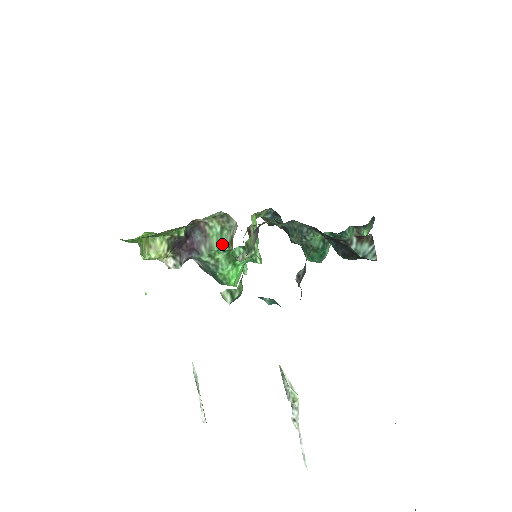
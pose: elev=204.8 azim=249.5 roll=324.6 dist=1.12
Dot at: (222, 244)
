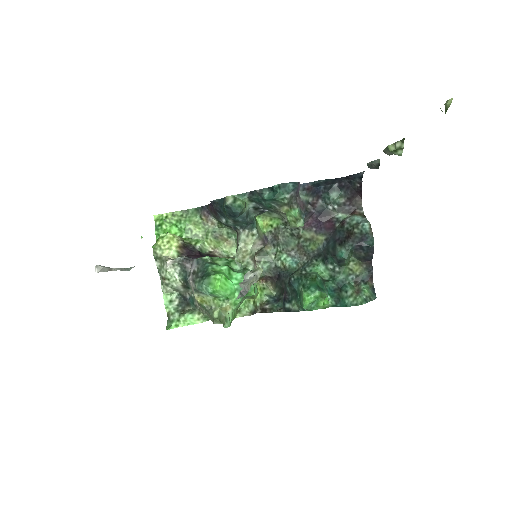
Dot at: occluded
